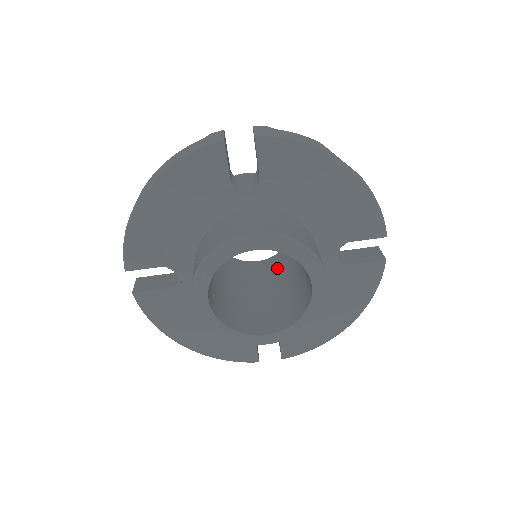
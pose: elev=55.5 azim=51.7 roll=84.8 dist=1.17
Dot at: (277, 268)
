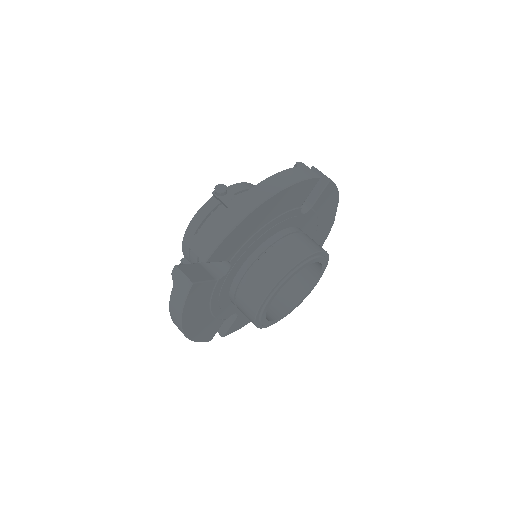
Dot at: occluded
